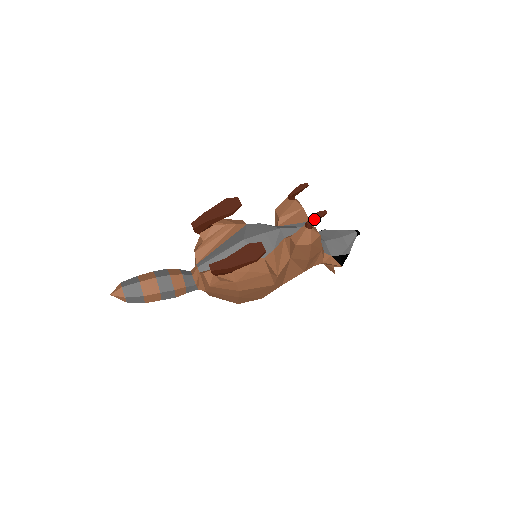
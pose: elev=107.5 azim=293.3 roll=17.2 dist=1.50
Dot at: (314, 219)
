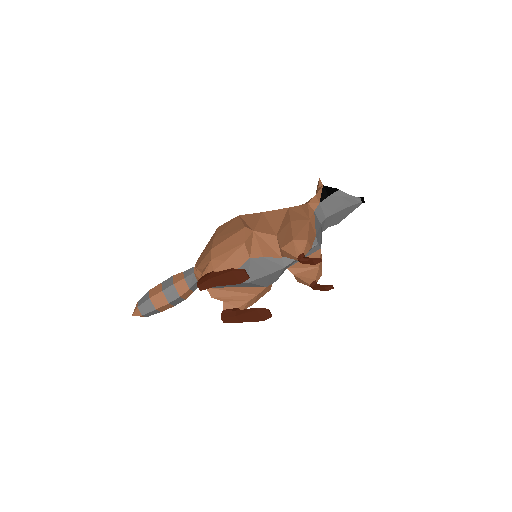
Dot at: (320, 290)
